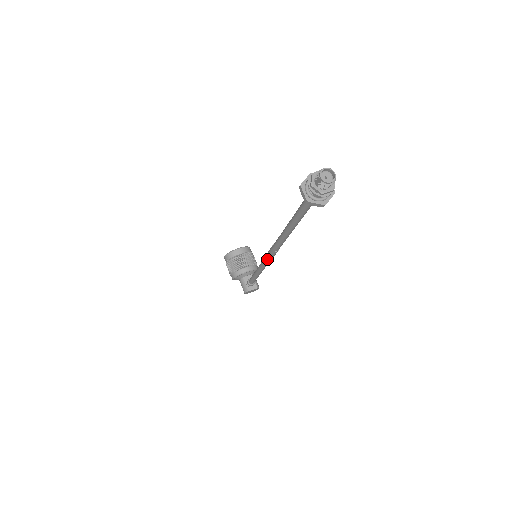
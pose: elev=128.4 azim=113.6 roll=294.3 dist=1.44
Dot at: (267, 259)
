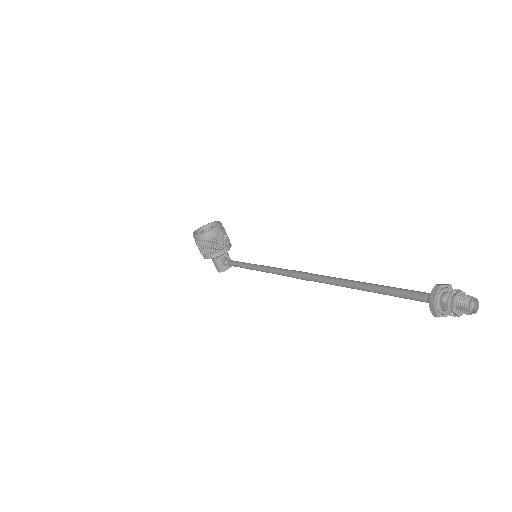
Dot at: (287, 276)
